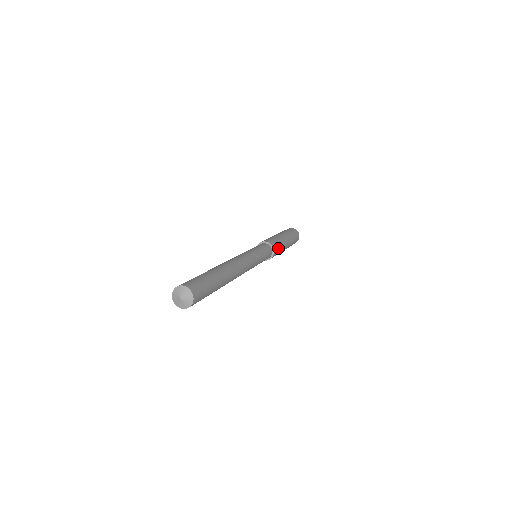
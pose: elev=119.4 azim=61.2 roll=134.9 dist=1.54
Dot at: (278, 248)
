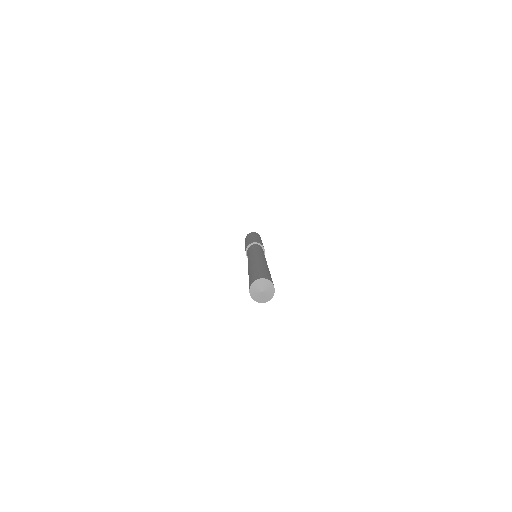
Dot at: occluded
